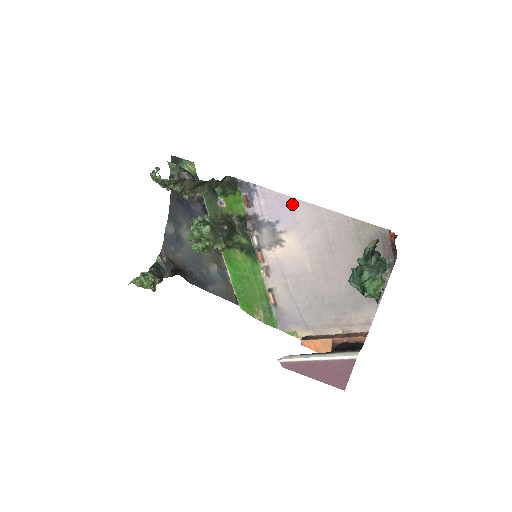
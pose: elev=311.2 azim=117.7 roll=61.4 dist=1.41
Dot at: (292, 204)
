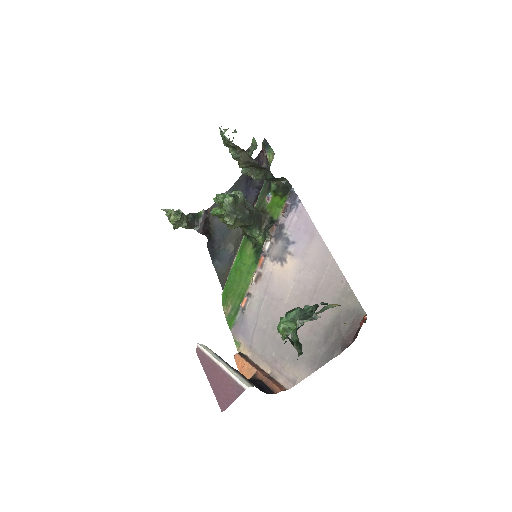
Dot at: (313, 236)
